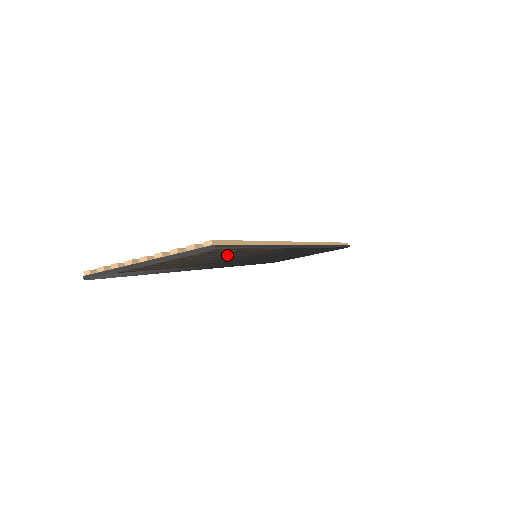
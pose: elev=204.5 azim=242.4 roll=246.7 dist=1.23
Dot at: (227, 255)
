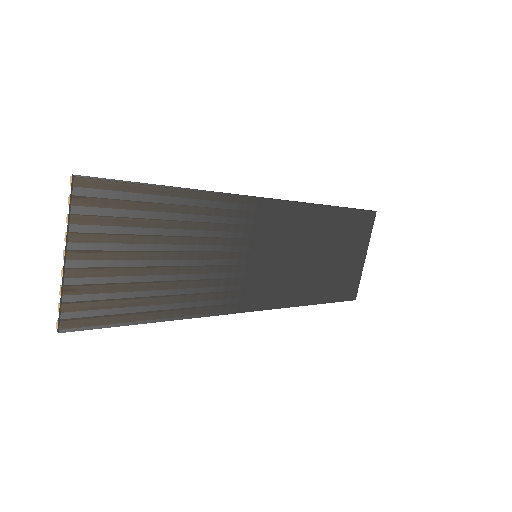
Dot at: (150, 218)
